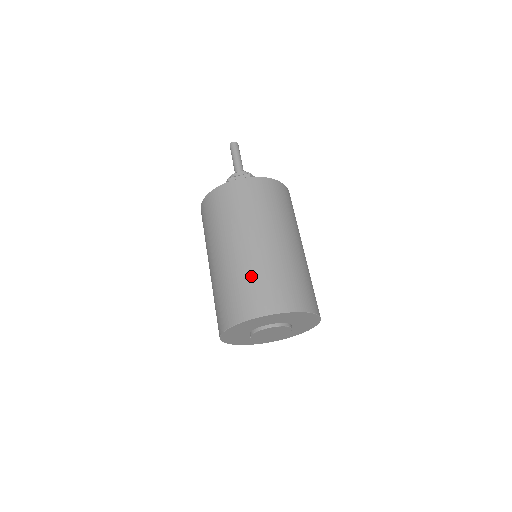
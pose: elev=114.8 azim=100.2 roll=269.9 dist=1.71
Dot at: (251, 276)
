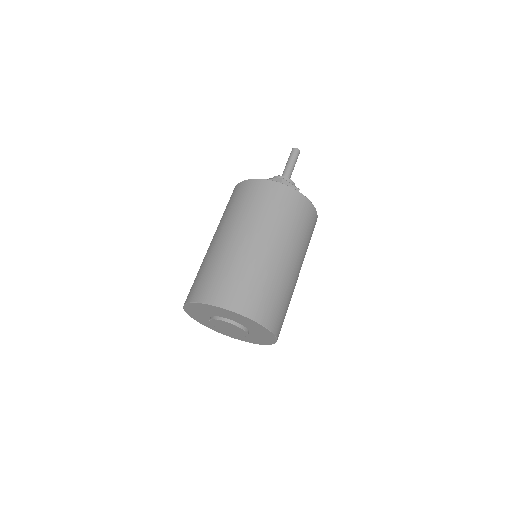
Dot at: (215, 266)
